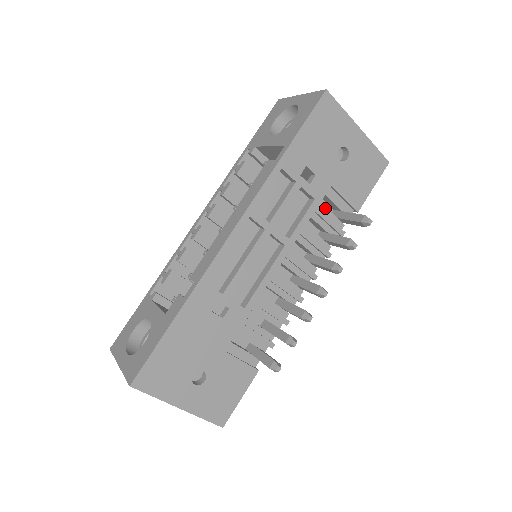
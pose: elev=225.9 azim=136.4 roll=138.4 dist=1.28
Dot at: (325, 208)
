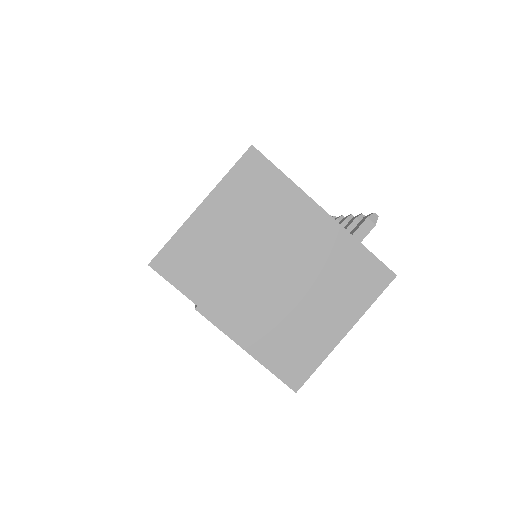
Dot at: occluded
